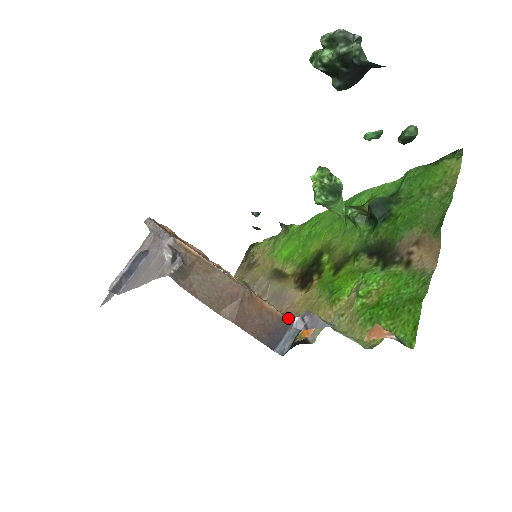
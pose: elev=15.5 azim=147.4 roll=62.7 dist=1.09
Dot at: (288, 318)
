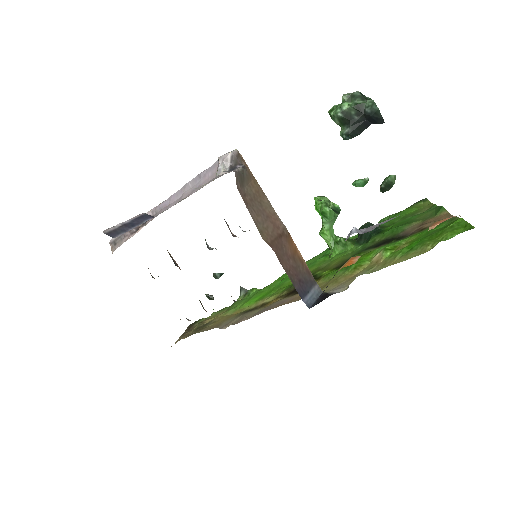
Dot at: occluded
